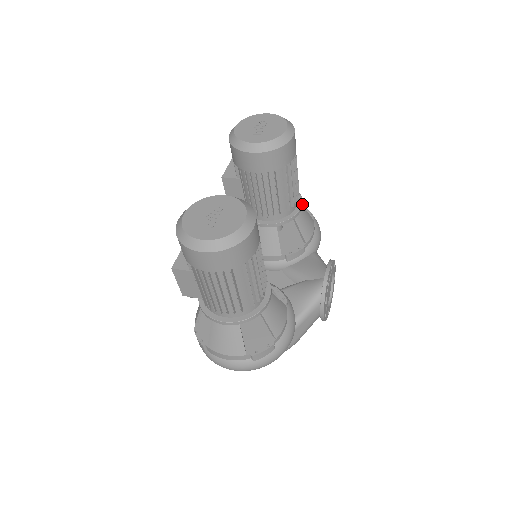
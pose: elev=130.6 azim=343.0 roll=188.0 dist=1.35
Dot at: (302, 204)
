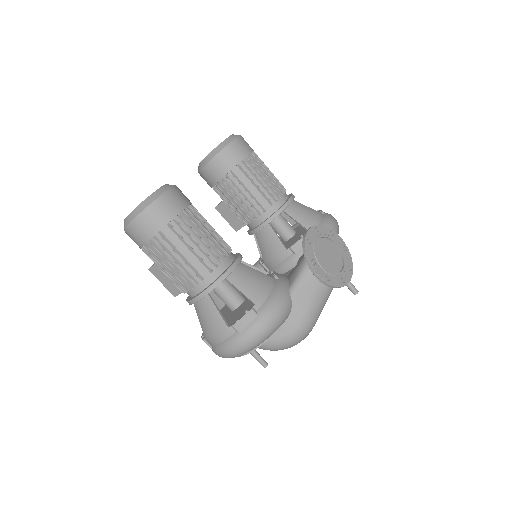
Dot at: (292, 199)
